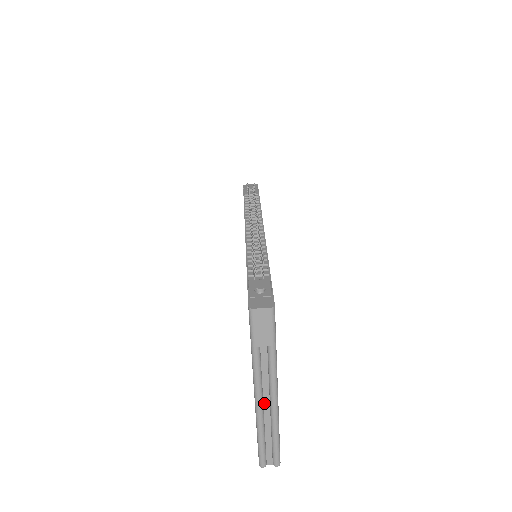
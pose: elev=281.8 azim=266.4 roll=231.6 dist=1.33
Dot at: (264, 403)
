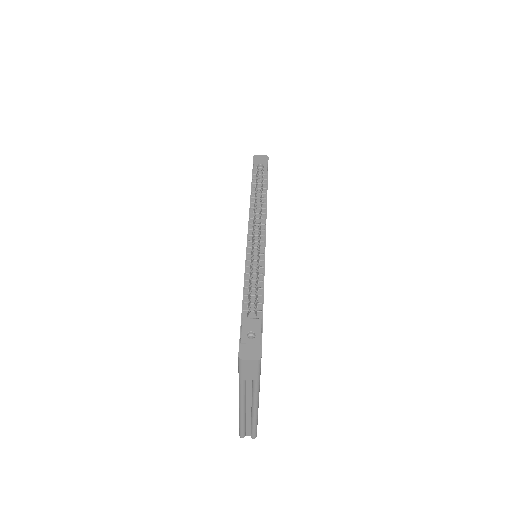
Dot at: (247, 406)
